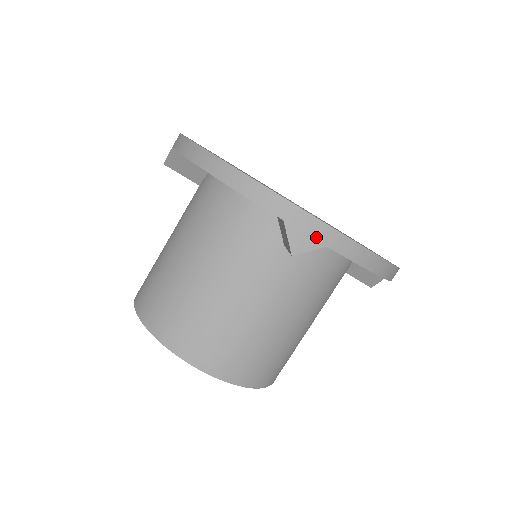
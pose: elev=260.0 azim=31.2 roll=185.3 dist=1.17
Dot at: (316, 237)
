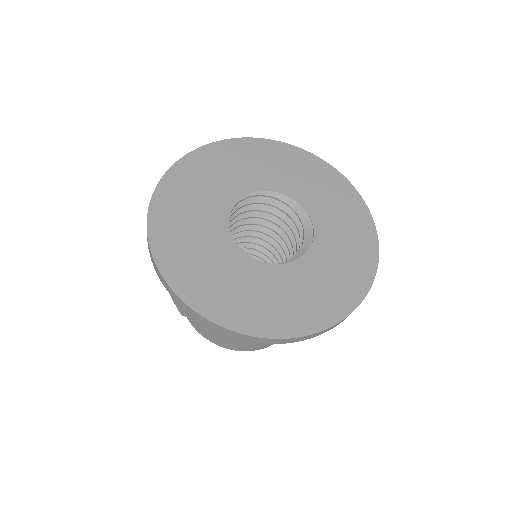
Dot at: (189, 312)
